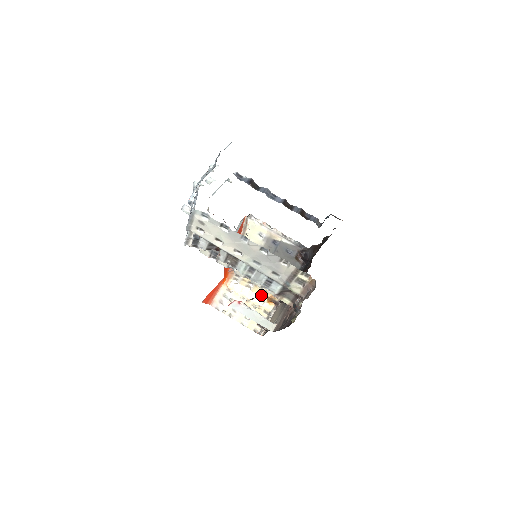
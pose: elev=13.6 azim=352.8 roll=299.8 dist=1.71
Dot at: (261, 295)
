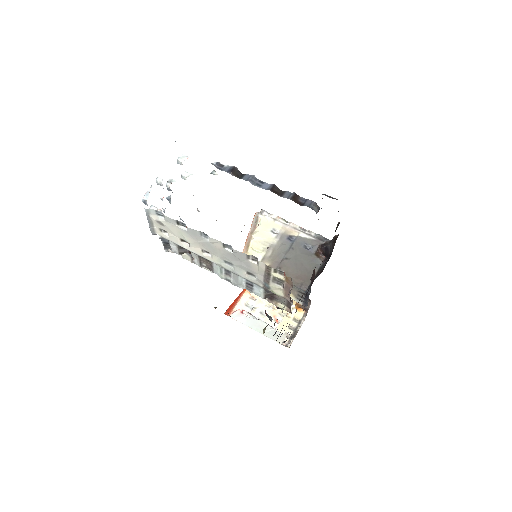
Dot at: occluded
